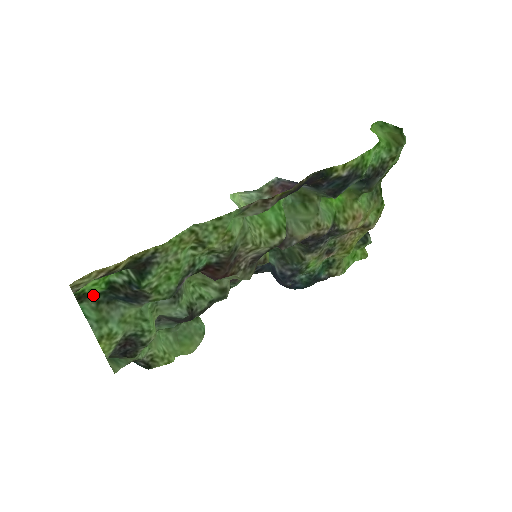
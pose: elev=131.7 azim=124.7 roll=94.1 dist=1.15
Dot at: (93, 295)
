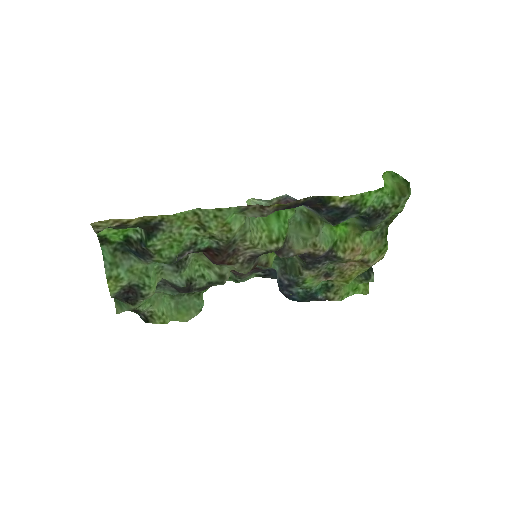
Dot at: (113, 242)
